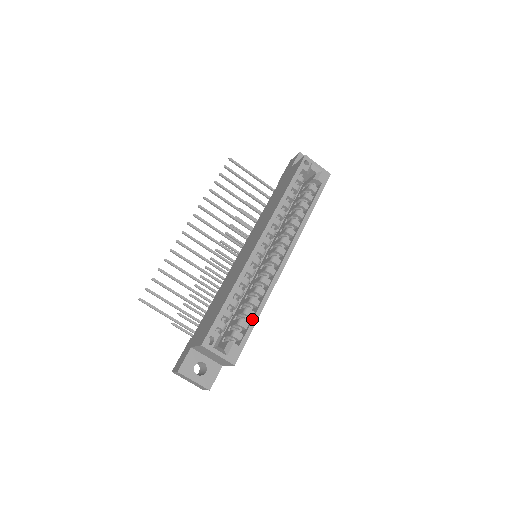
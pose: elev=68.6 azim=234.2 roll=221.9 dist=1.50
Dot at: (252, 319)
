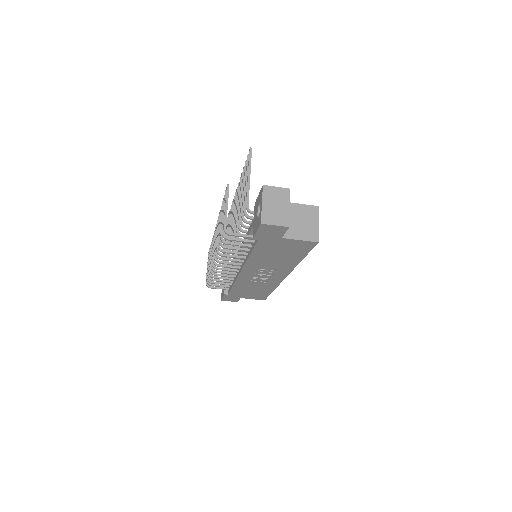
Dot at: occluded
